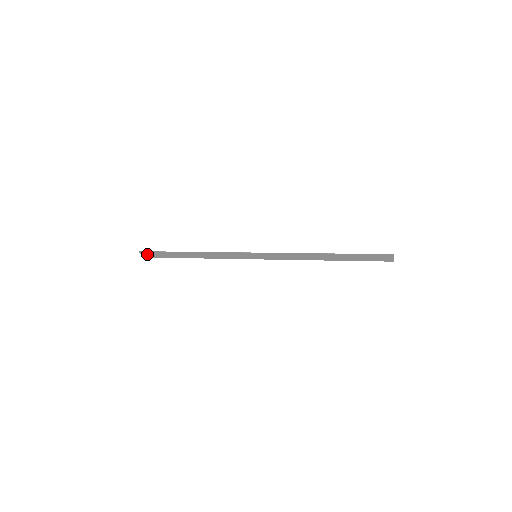
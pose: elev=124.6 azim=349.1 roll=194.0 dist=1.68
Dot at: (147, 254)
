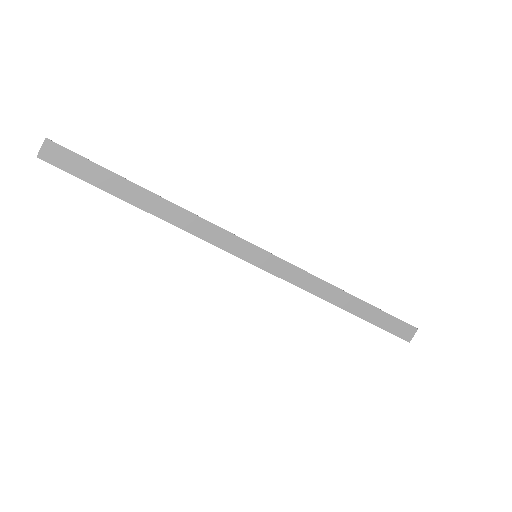
Dot at: (56, 154)
